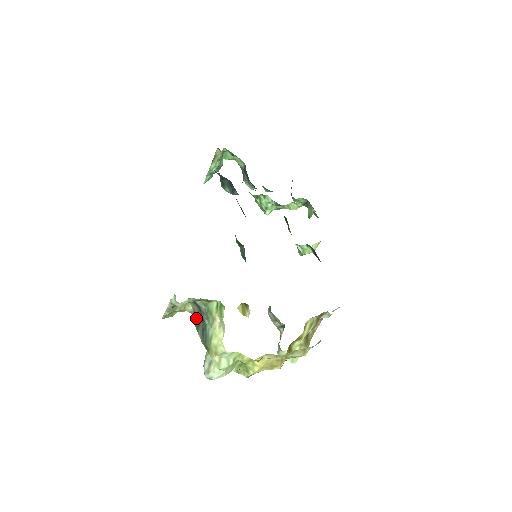
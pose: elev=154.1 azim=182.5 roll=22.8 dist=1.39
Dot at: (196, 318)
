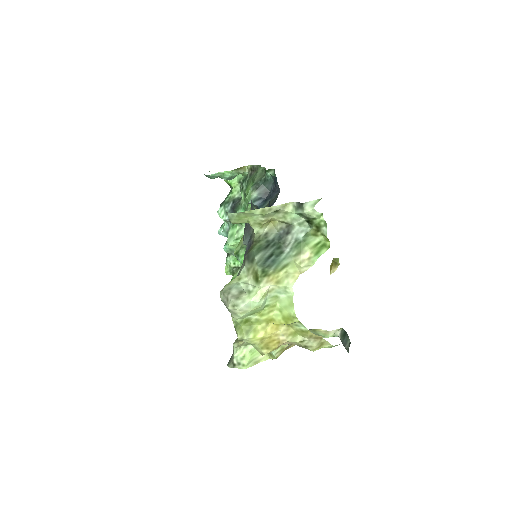
Dot at: (263, 242)
